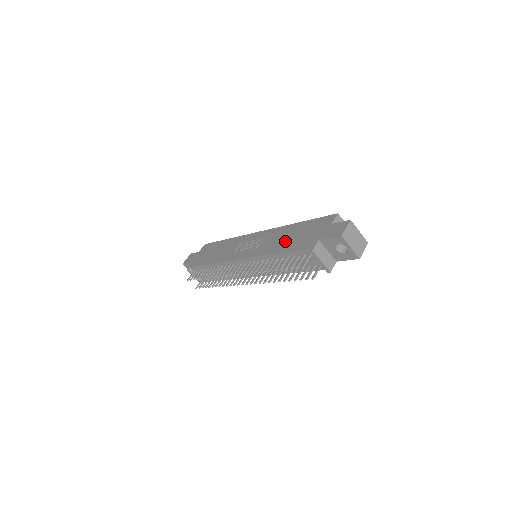
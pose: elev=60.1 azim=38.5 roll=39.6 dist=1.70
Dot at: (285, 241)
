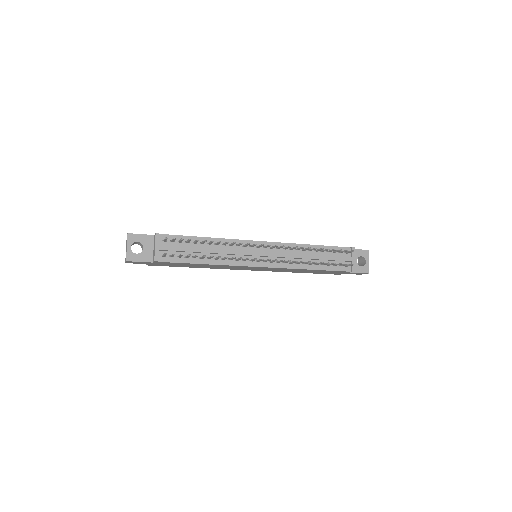
Dot at: occluded
